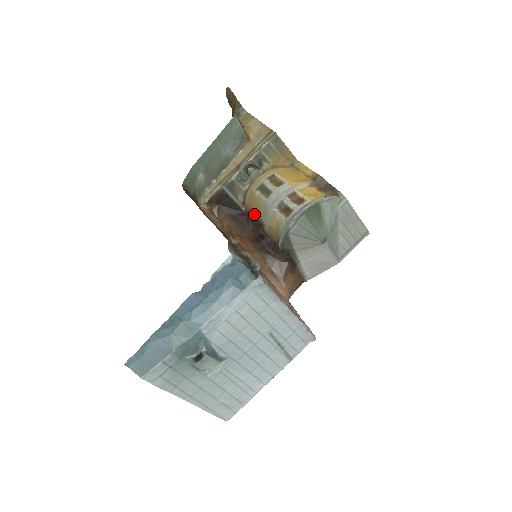
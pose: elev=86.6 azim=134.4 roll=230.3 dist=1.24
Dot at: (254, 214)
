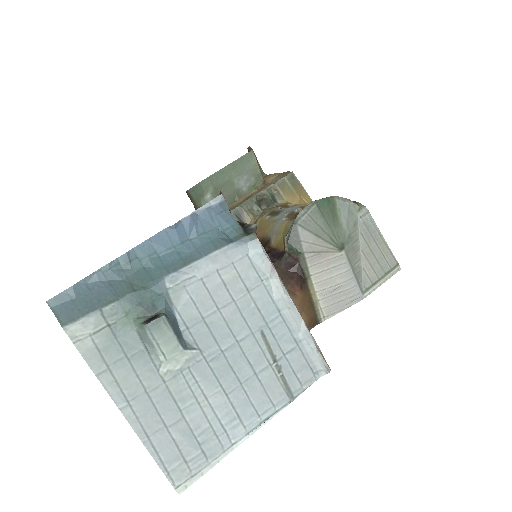
Dot at: (261, 237)
